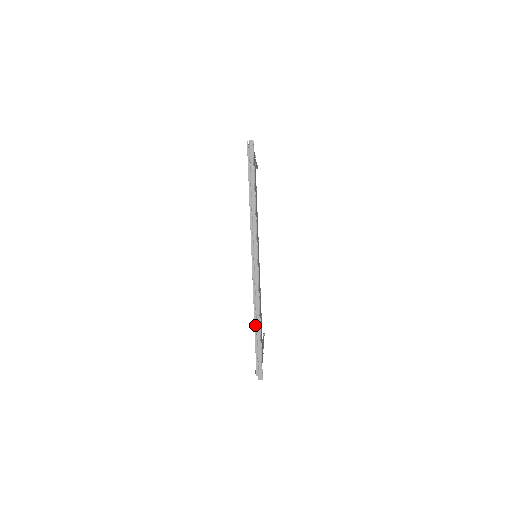
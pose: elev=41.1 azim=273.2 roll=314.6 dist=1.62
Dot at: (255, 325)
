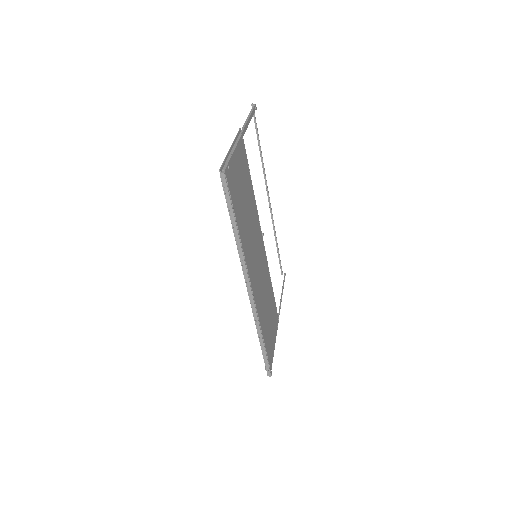
Dot at: occluded
